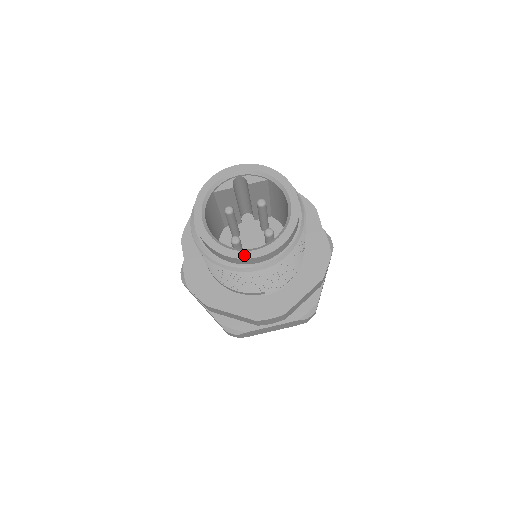
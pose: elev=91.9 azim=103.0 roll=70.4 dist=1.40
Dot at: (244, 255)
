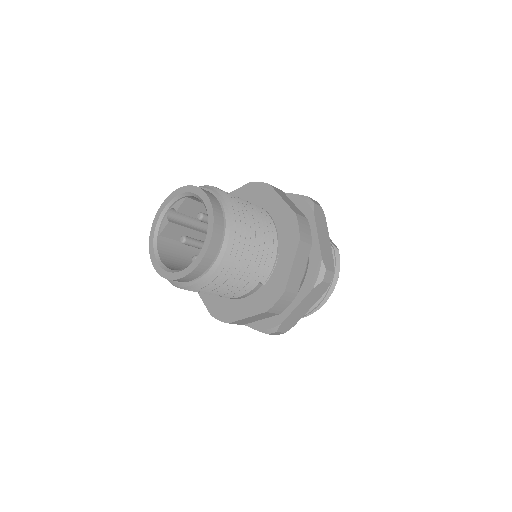
Dot at: (190, 269)
